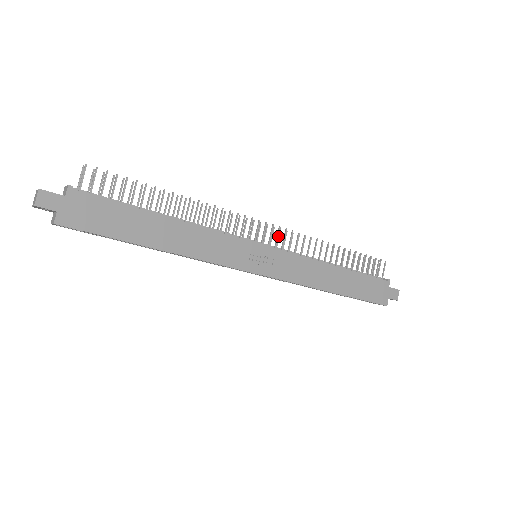
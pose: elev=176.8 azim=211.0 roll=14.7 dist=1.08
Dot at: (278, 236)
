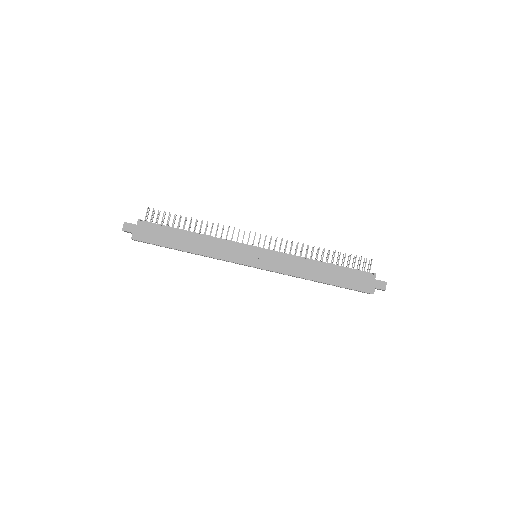
Dot at: occluded
